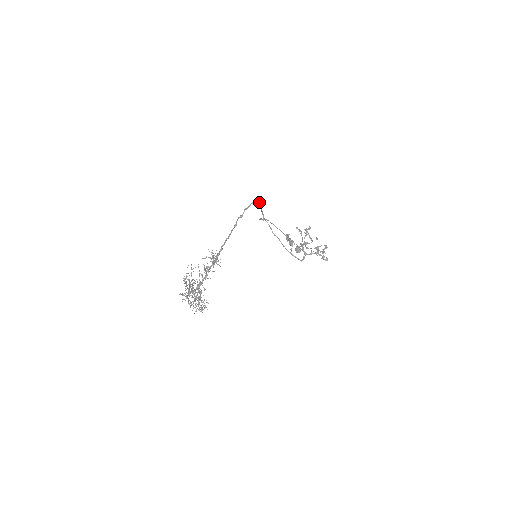
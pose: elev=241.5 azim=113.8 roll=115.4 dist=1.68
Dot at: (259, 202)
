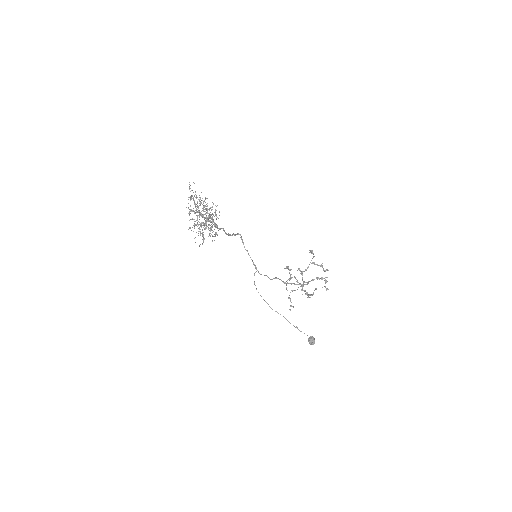
Dot at: (246, 250)
